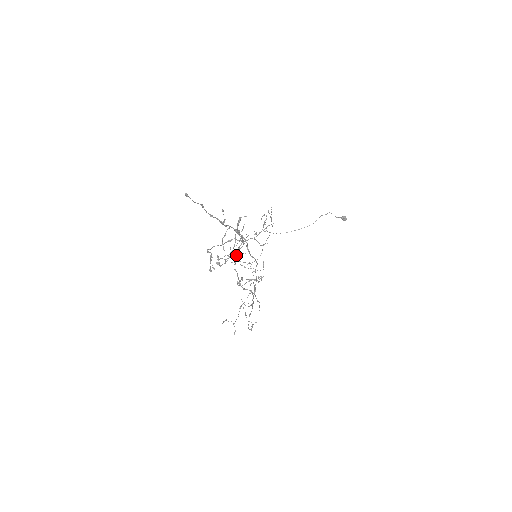
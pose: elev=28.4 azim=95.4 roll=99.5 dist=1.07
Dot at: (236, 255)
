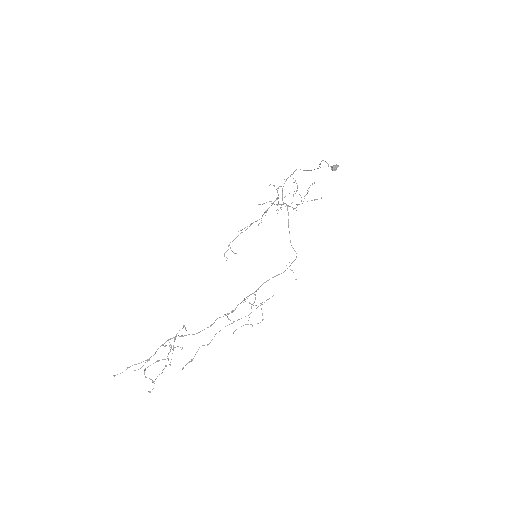
Dot at: (283, 203)
